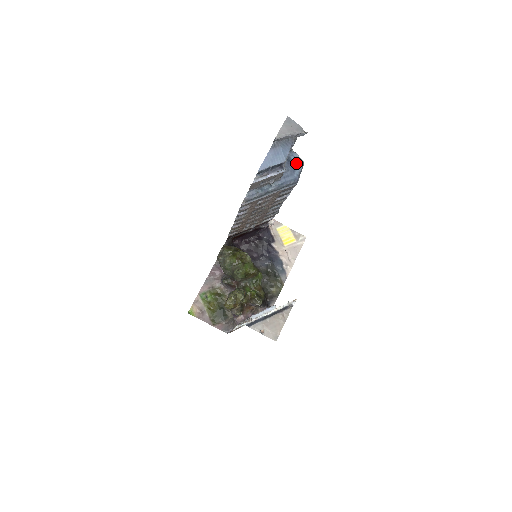
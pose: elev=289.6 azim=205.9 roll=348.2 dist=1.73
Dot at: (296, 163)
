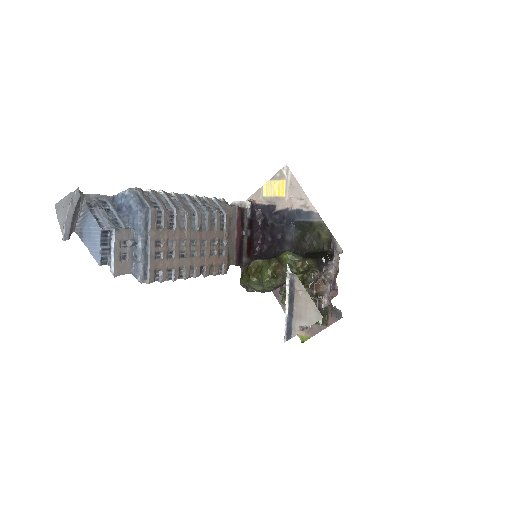
Dot at: (125, 201)
